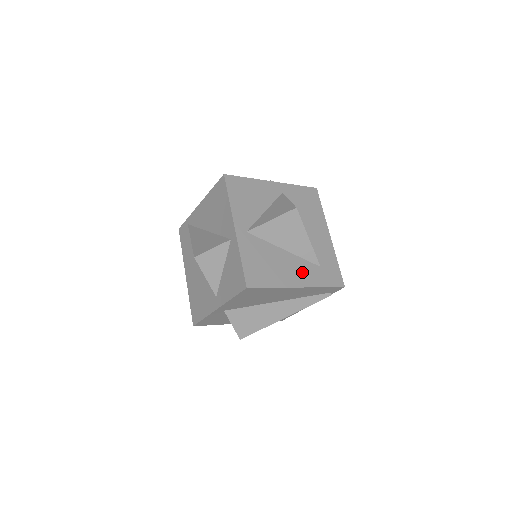
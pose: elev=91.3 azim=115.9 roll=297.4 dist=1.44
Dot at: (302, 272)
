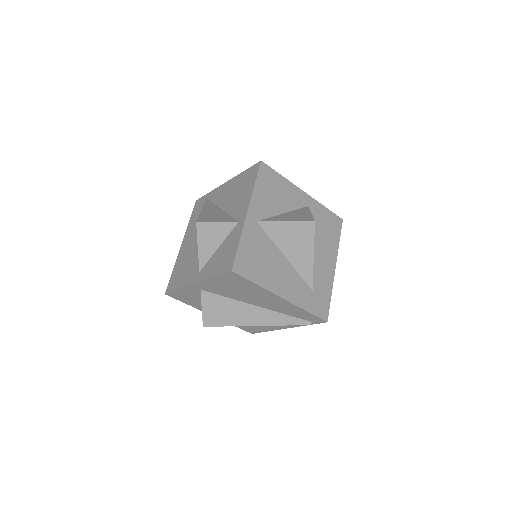
Dot at: (292, 286)
